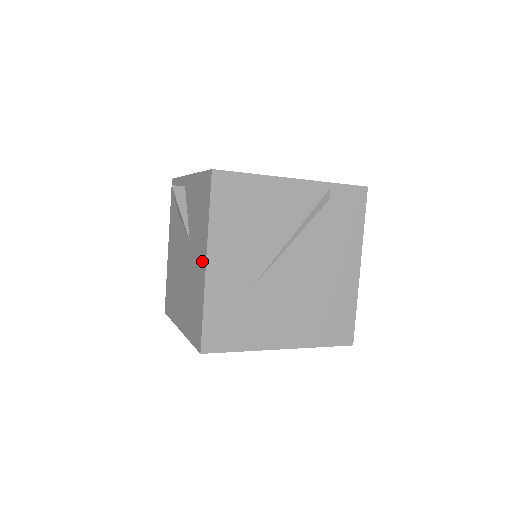
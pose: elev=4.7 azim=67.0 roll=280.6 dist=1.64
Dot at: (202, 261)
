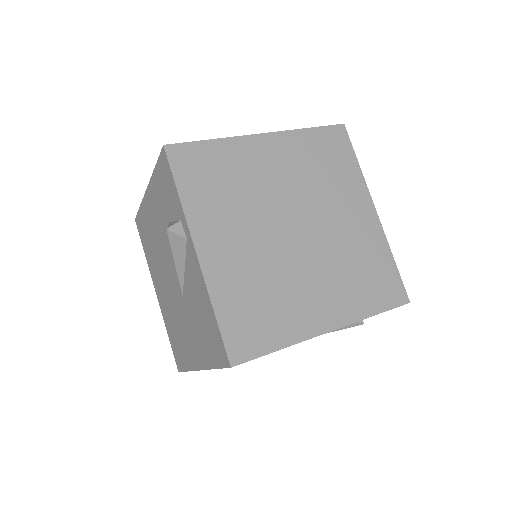
Dot at: (195, 357)
